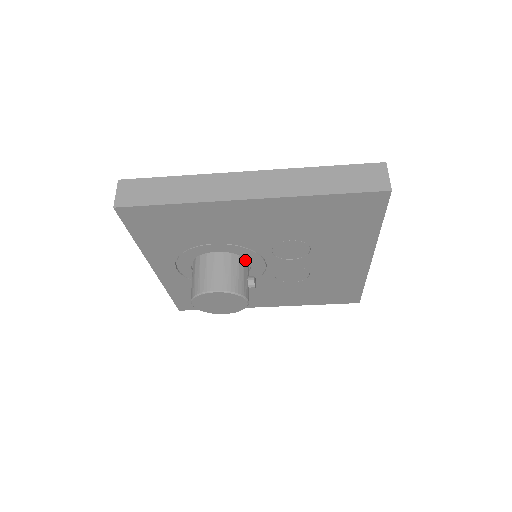
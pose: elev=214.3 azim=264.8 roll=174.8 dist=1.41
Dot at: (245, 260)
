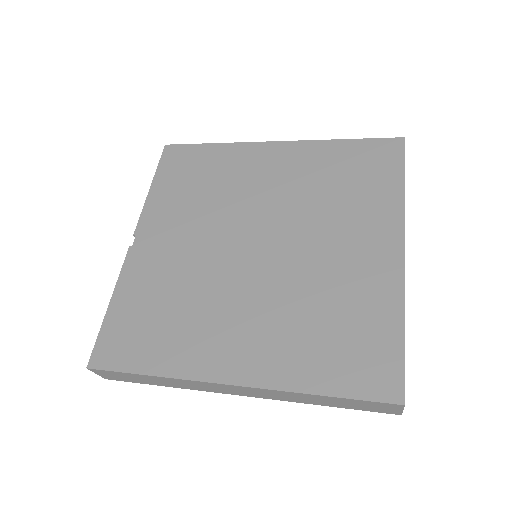
Dot at: occluded
